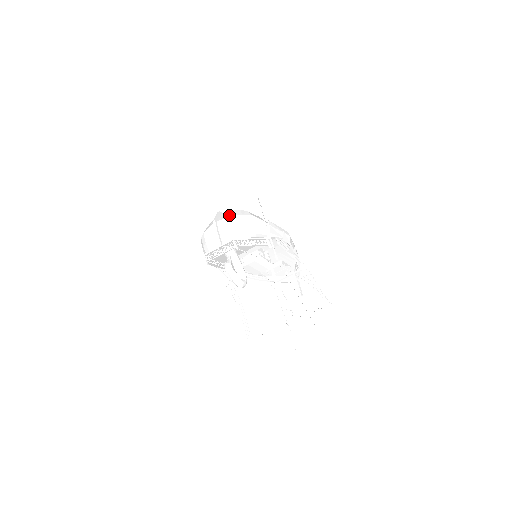
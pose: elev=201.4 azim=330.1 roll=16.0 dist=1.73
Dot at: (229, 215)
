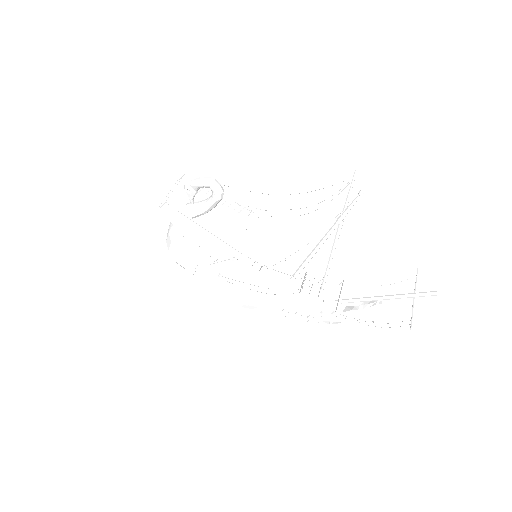
Dot at: occluded
